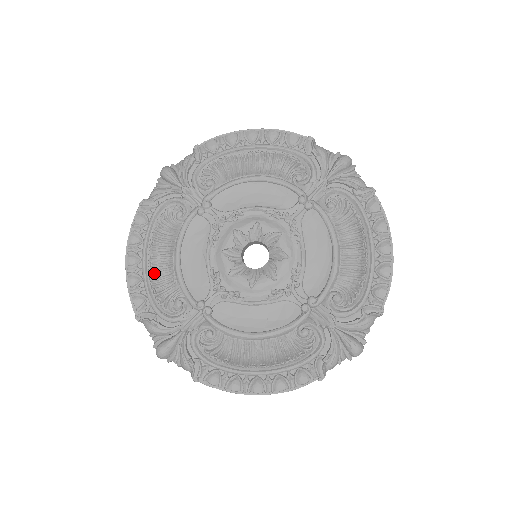
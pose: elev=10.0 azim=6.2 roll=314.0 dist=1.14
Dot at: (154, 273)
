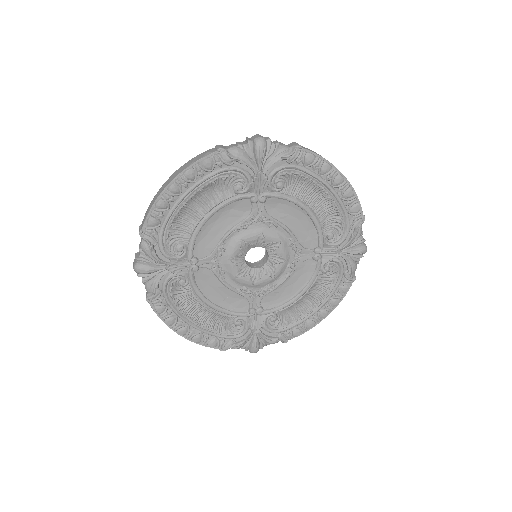
Dot at: (181, 212)
